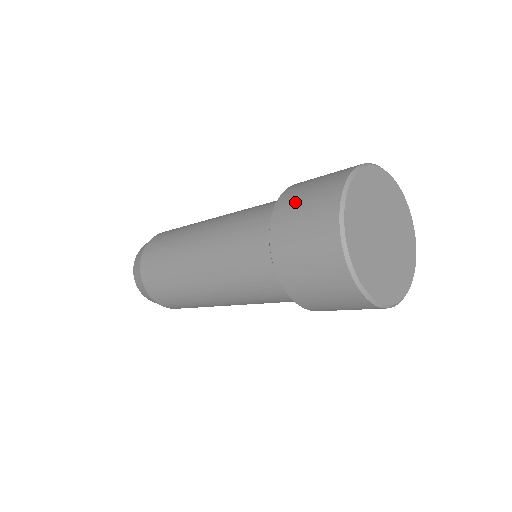
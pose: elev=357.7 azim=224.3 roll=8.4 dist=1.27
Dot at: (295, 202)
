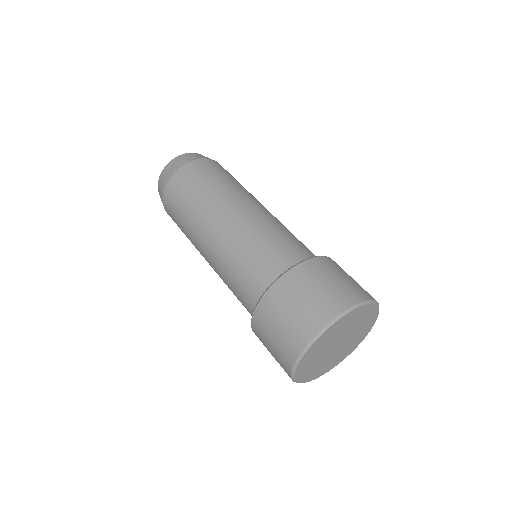
Dot at: (290, 297)
